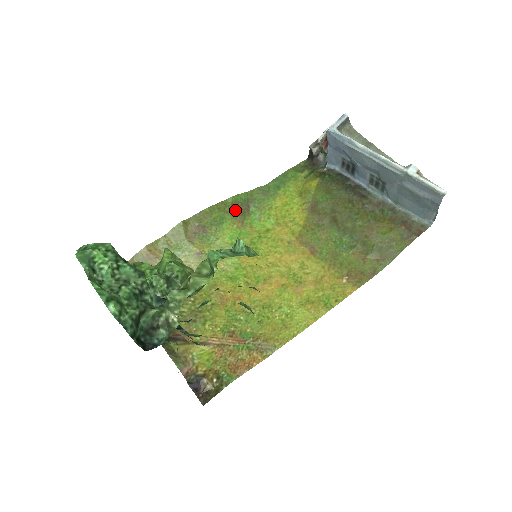
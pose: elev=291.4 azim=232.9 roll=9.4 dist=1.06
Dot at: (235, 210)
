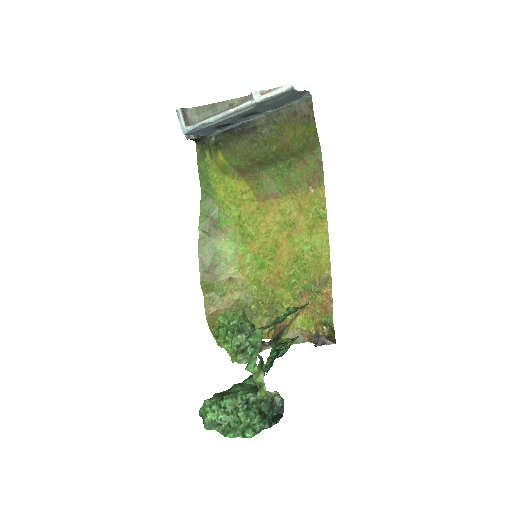
Dot at: (210, 232)
